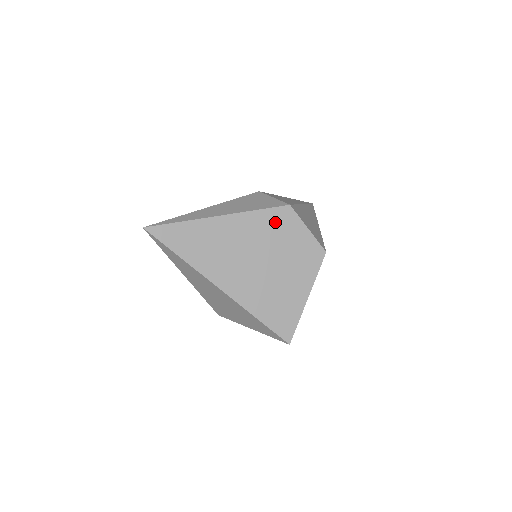
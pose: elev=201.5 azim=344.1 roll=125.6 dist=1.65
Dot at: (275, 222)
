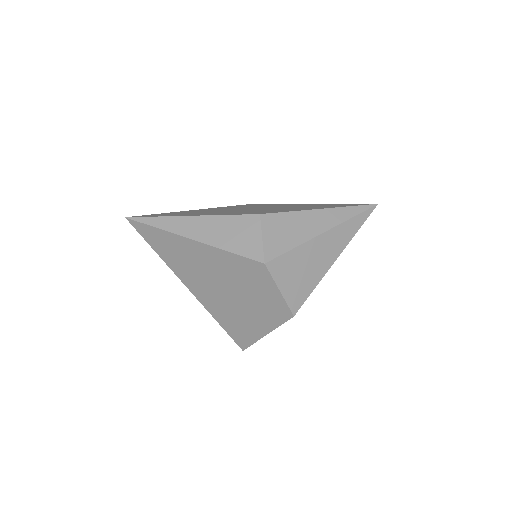
Dot at: (246, 269)
